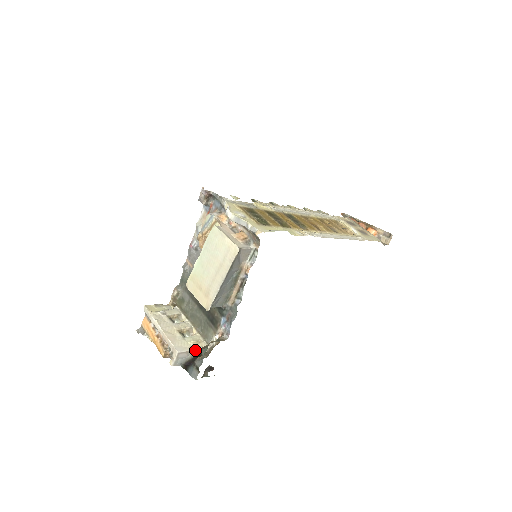
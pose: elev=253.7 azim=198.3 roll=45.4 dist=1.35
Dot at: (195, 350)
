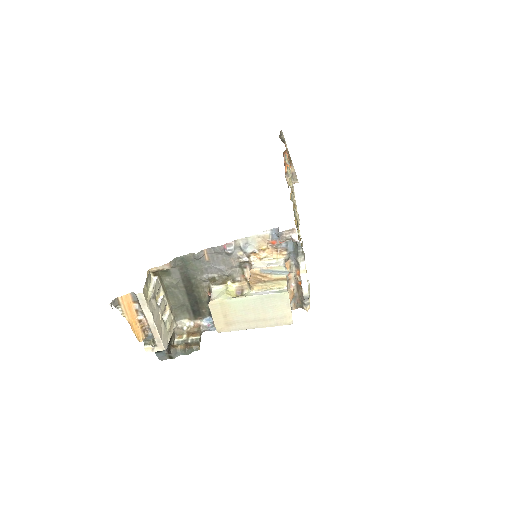
Dot at: occluded
